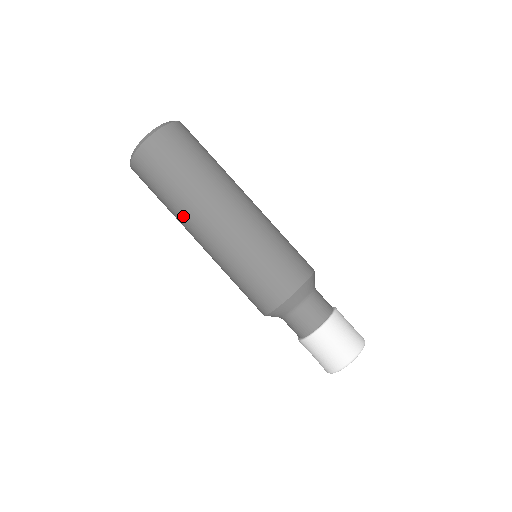
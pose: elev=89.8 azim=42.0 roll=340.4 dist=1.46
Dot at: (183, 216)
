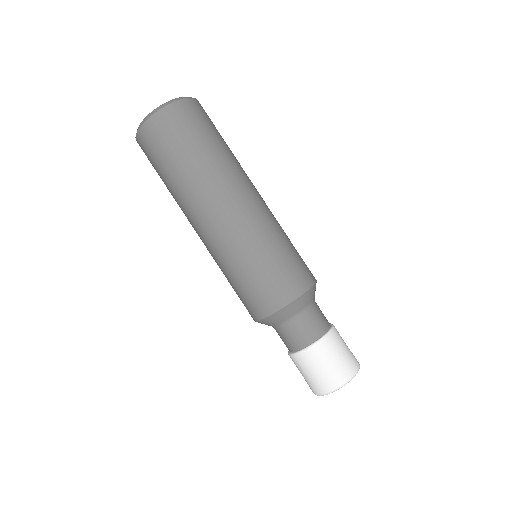
Dot at: occluded
